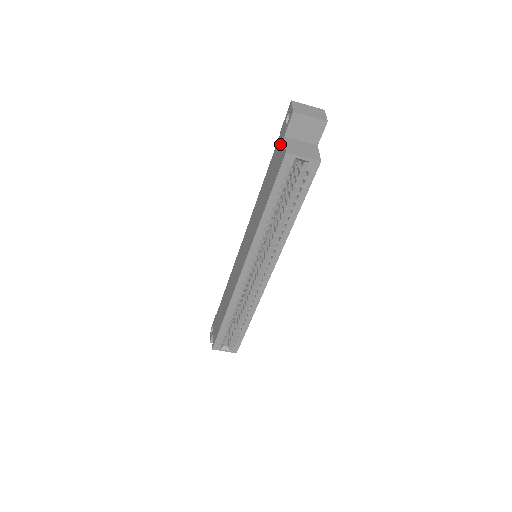
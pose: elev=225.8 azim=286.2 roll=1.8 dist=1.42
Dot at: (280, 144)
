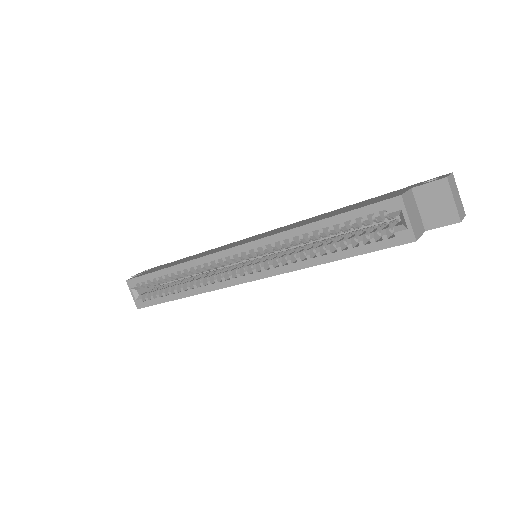
Dot at: (399, 191)
